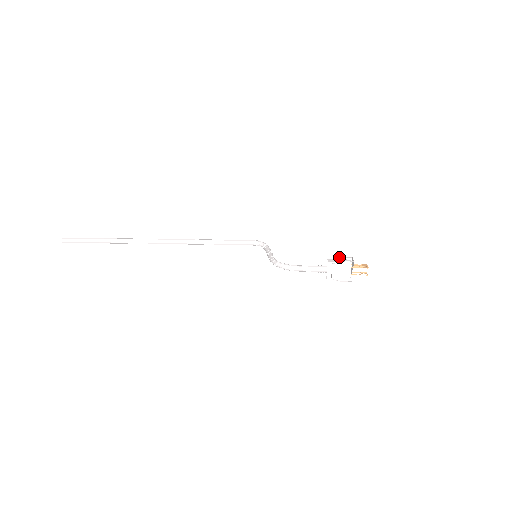
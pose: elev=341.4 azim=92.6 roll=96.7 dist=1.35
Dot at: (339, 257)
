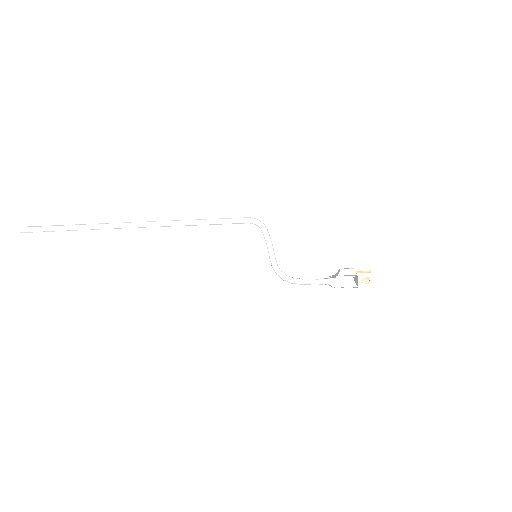
Dot at: occluded
